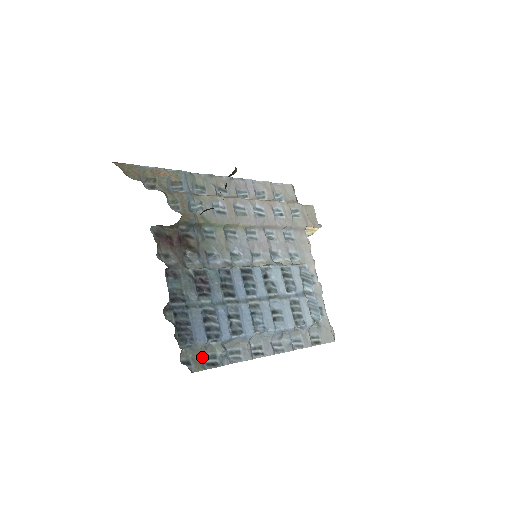
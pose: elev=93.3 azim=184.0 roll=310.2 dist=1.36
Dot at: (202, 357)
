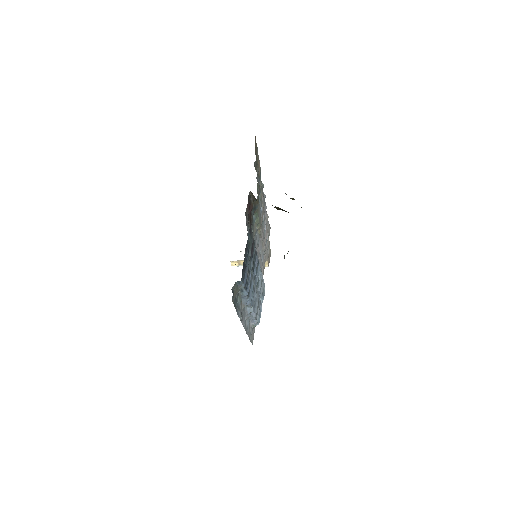
Dot at: (235, 296)
